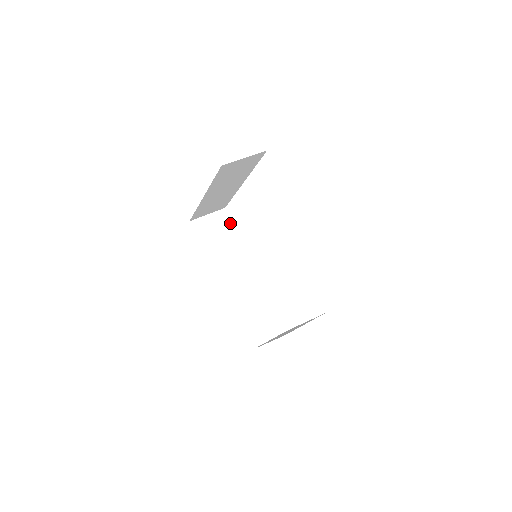
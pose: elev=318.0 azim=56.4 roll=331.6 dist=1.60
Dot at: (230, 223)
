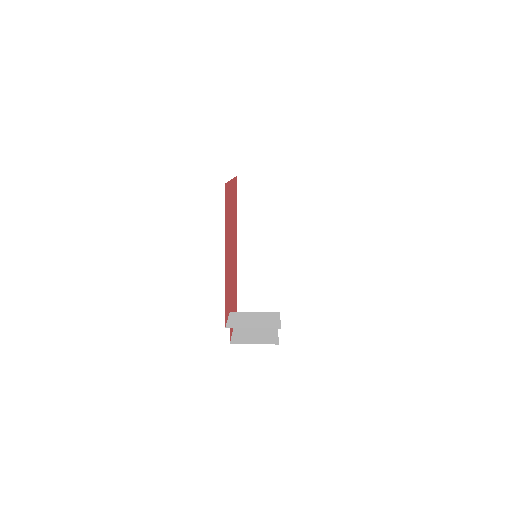
Dot at: (276, 194)
